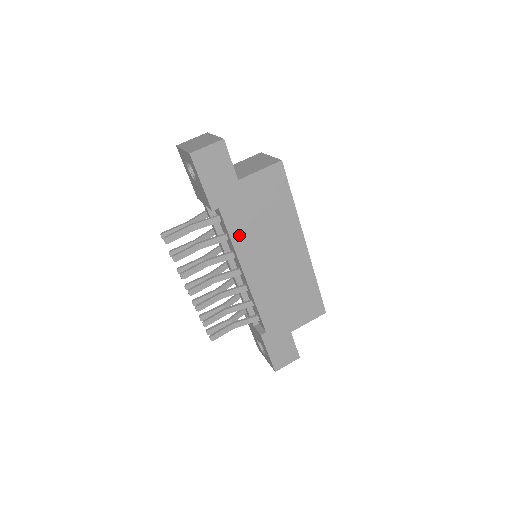
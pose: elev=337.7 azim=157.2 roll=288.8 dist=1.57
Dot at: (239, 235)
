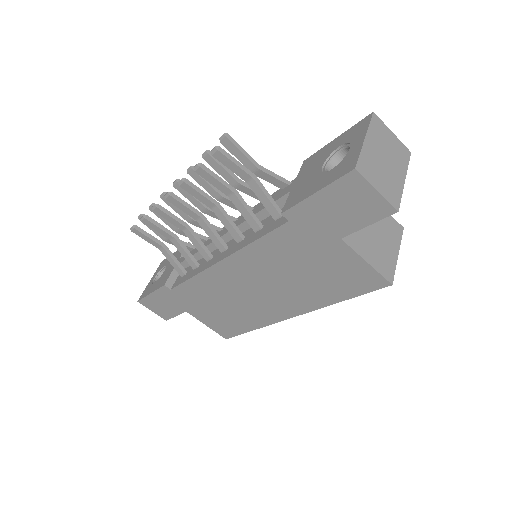
Dot at: (265, 249)
